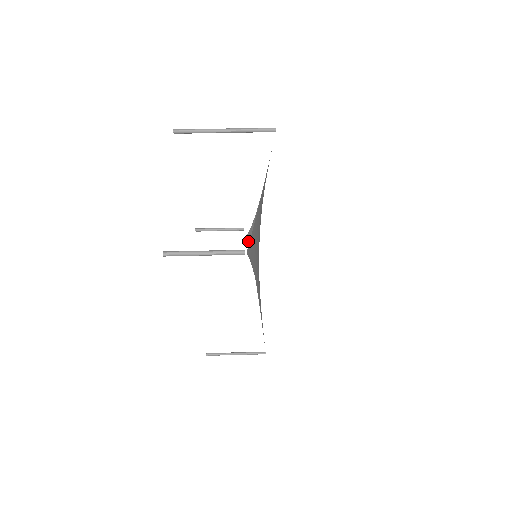
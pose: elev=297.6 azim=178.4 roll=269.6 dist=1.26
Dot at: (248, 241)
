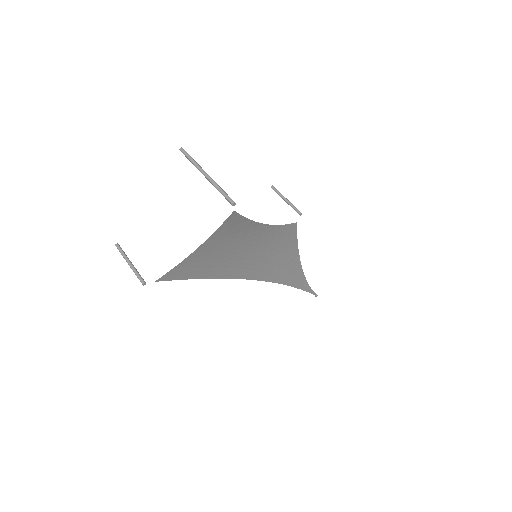
Dot at: (296, 227)
